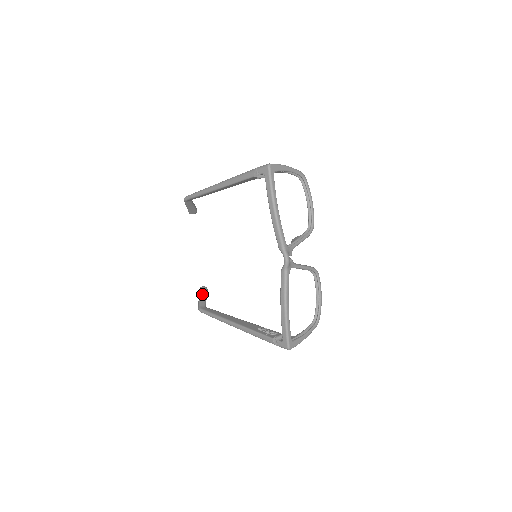
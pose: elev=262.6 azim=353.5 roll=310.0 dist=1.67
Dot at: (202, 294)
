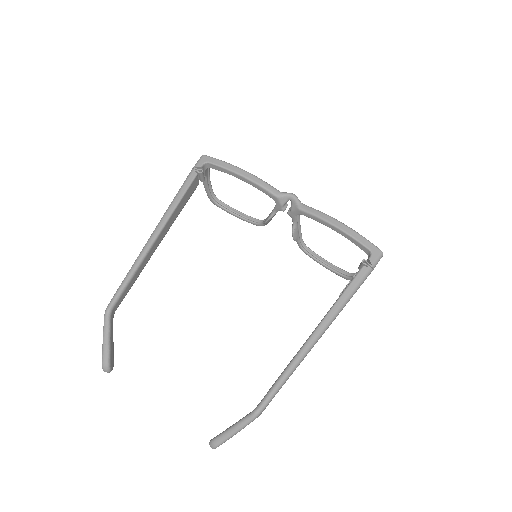
Dot at: occluded
